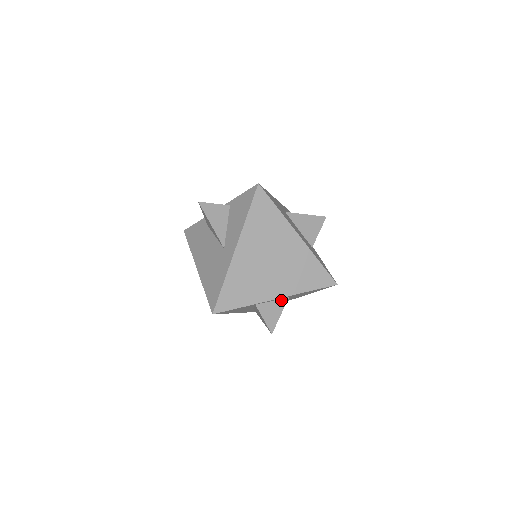
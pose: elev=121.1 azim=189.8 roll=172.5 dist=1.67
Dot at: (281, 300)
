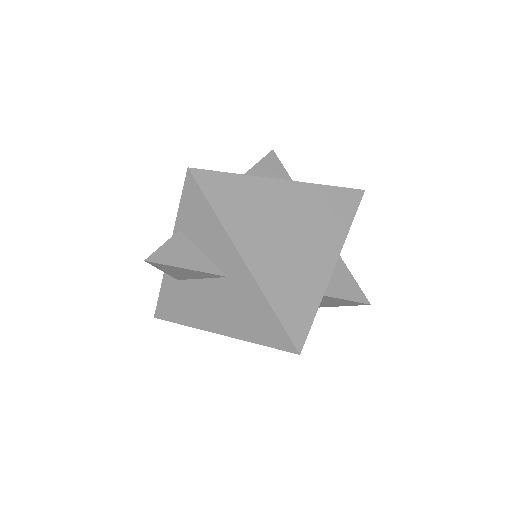
Dot at: (336, 264)
